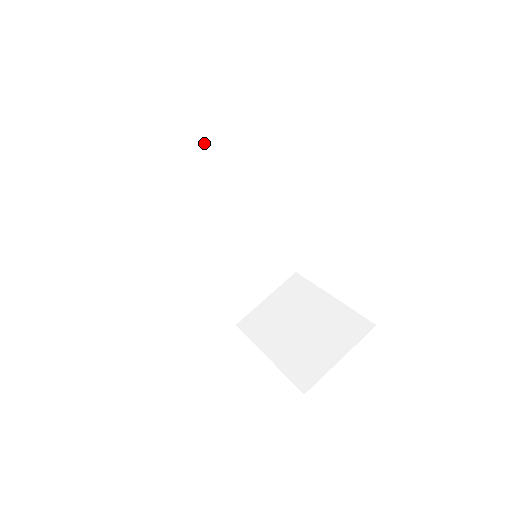
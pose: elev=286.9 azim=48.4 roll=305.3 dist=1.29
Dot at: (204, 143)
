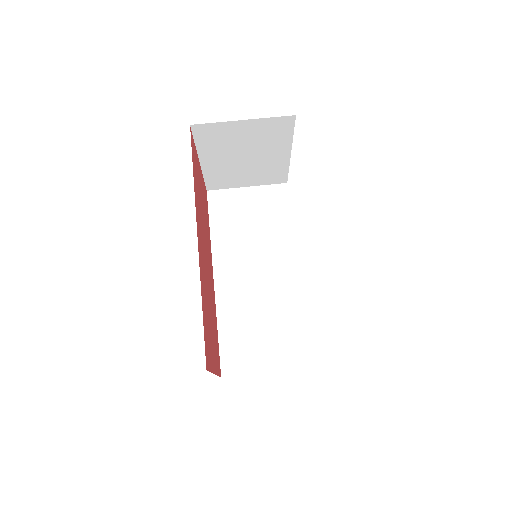
Dot at: (276, 198)
